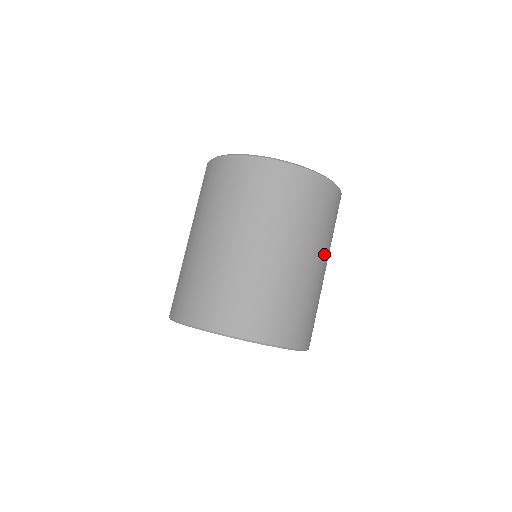
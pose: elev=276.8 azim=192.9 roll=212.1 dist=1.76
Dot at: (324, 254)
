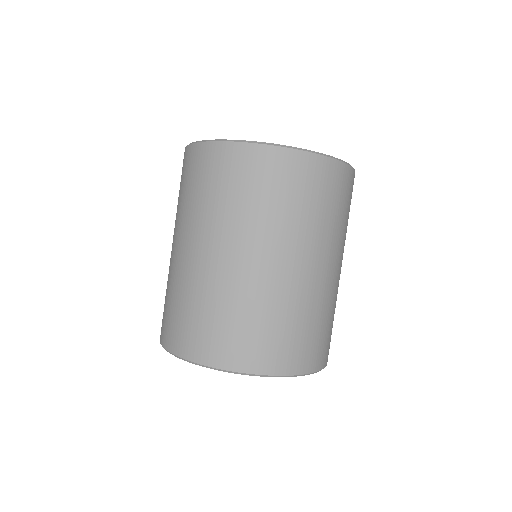
Dot at: (340, 253)
